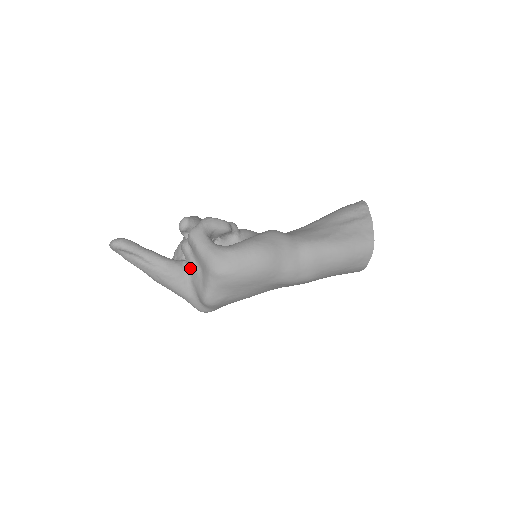
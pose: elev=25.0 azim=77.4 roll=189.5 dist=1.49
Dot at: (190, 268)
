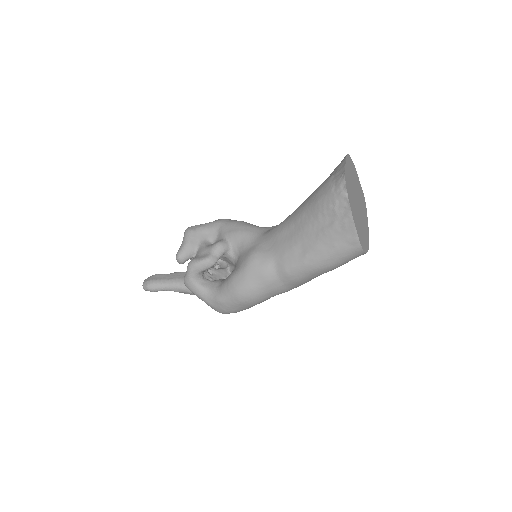
Dot at: occluded
